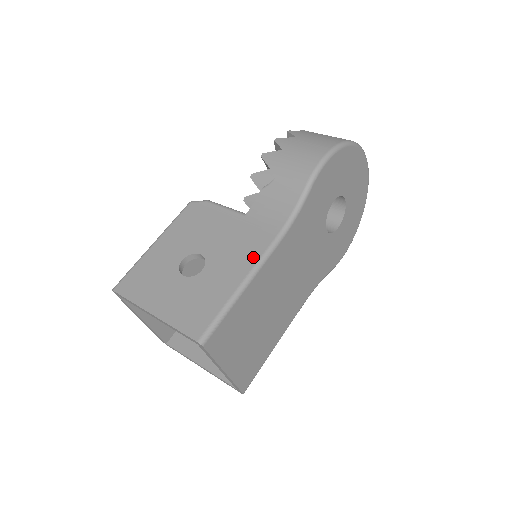
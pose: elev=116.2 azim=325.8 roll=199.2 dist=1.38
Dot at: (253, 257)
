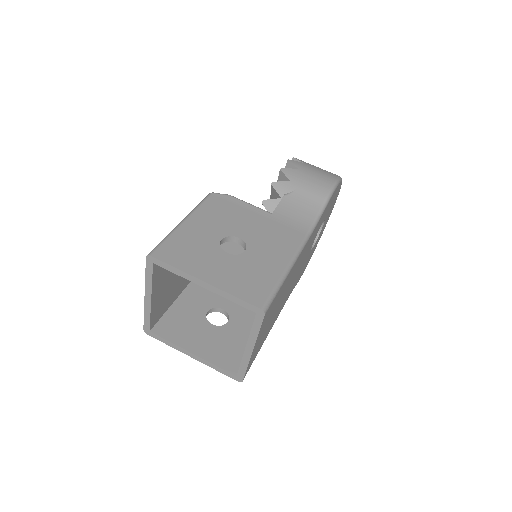
Dot at: (291, 247)
